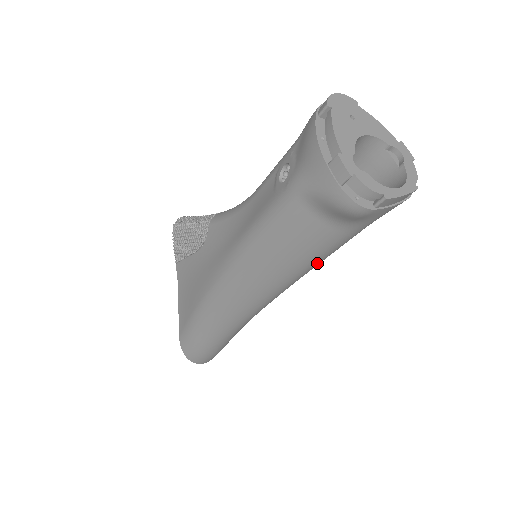
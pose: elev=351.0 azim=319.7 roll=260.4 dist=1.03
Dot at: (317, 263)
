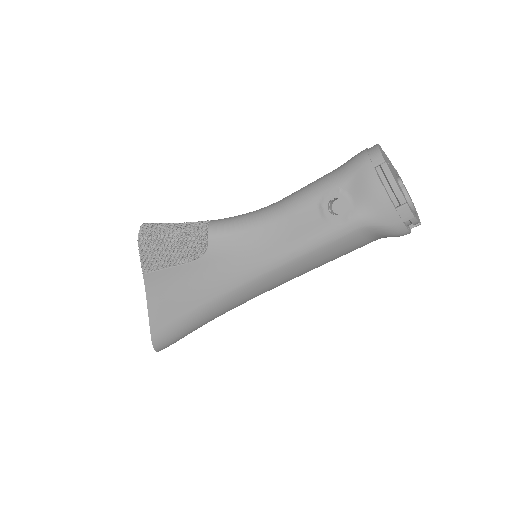
Dot at: occluded
